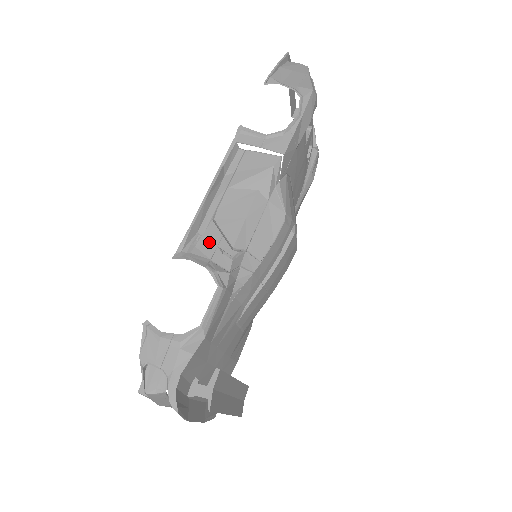
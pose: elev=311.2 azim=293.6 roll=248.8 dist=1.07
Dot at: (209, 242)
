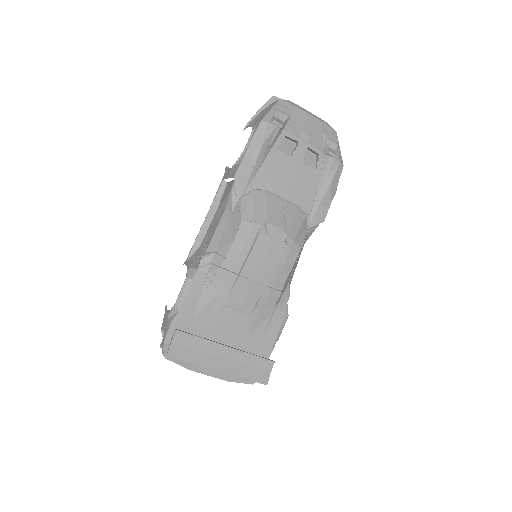
Dot at: (199, 251)
